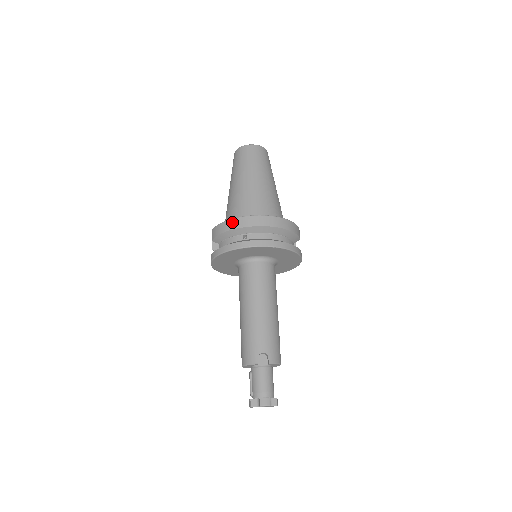
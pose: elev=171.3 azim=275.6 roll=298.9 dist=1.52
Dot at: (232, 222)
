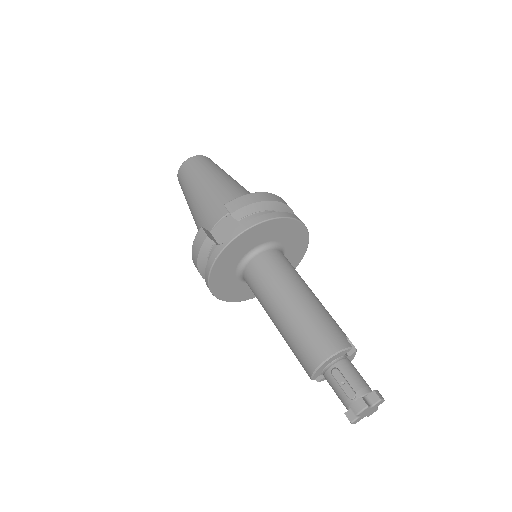
Dot at: (264, 194)
